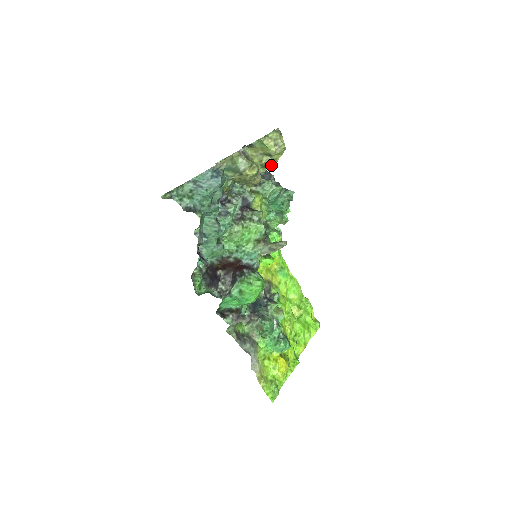
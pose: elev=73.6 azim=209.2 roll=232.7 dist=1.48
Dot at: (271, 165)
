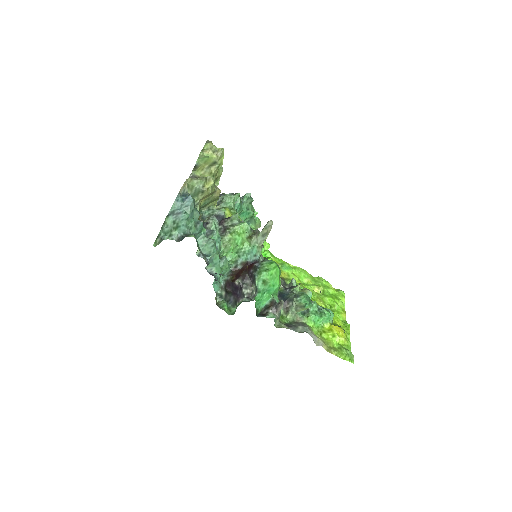
Dot at: (220, 175)
